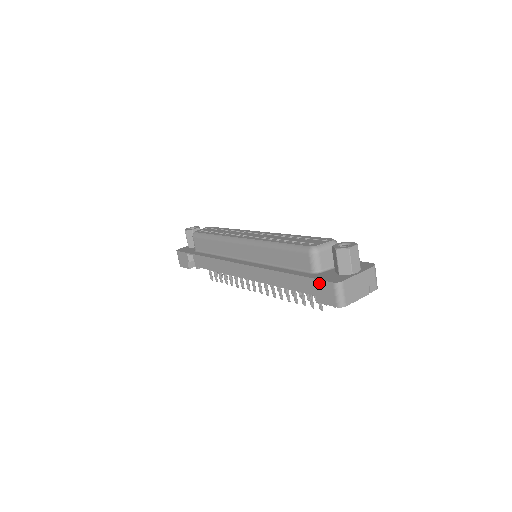
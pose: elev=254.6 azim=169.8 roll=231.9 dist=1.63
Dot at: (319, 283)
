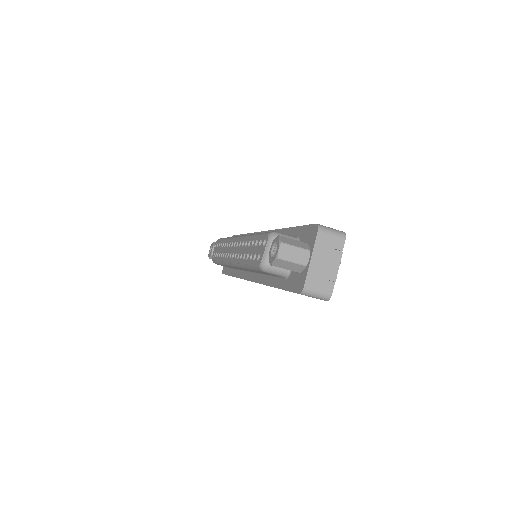
Dot at: occluded
